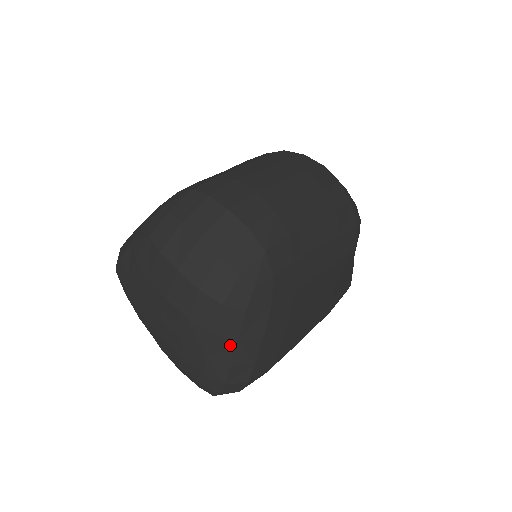
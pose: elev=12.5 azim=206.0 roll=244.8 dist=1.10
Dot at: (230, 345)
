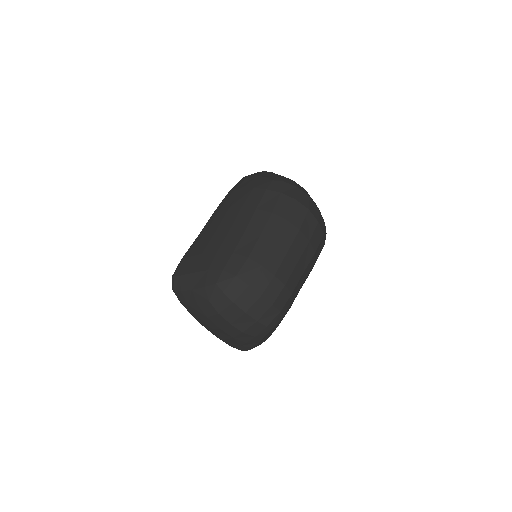
Dot at: (254, 343)
